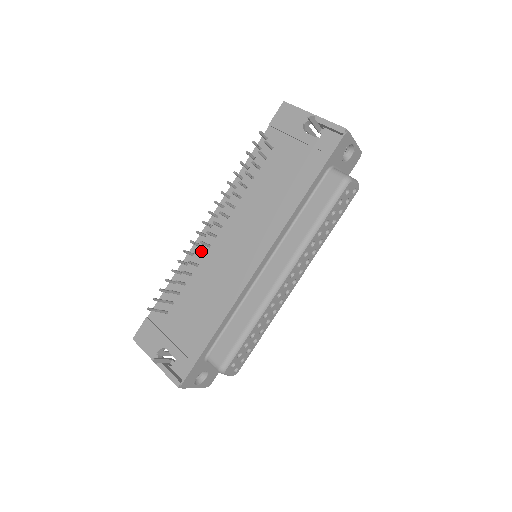
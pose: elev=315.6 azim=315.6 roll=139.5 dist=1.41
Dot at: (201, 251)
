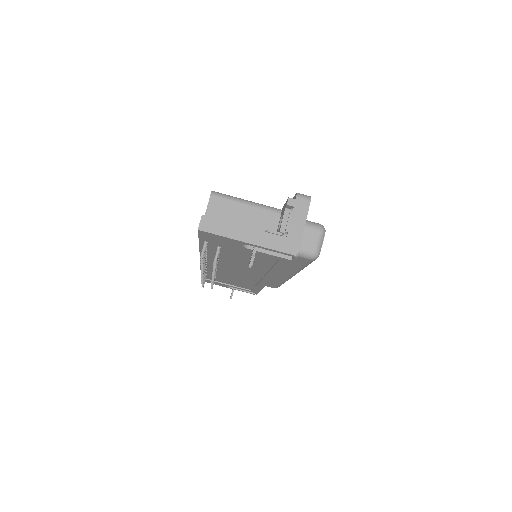
Dot at: (211, 269)
